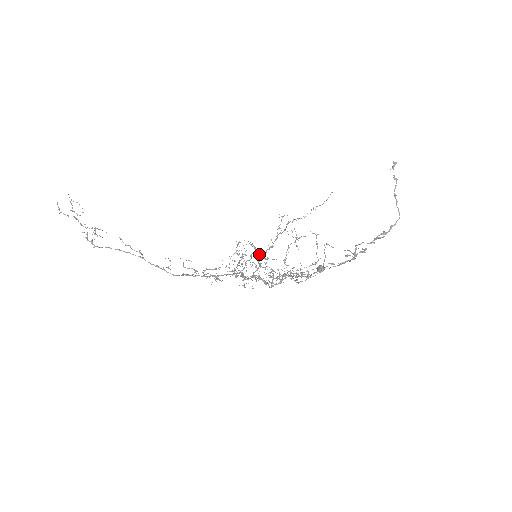
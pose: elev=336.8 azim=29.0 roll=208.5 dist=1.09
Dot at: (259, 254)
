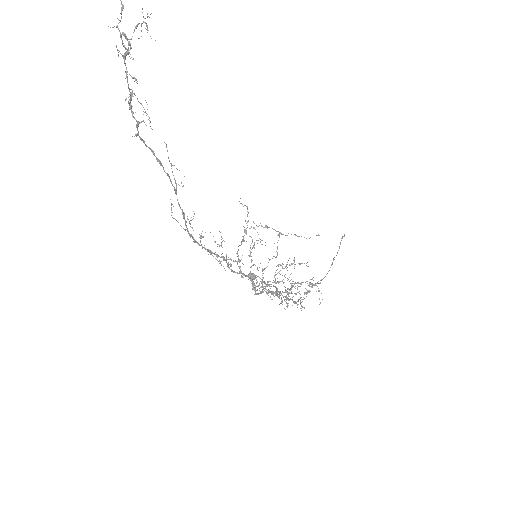
Dot at: occluded
